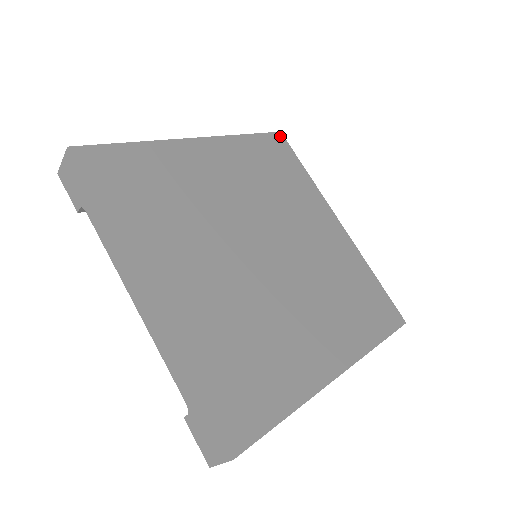
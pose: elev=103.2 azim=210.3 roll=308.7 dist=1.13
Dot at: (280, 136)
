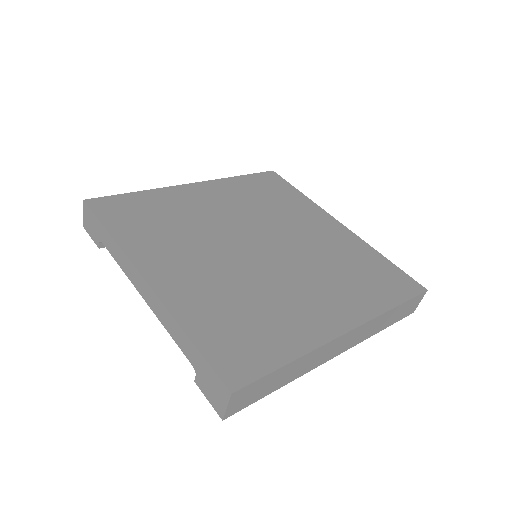
Dot at: (272, 173)
